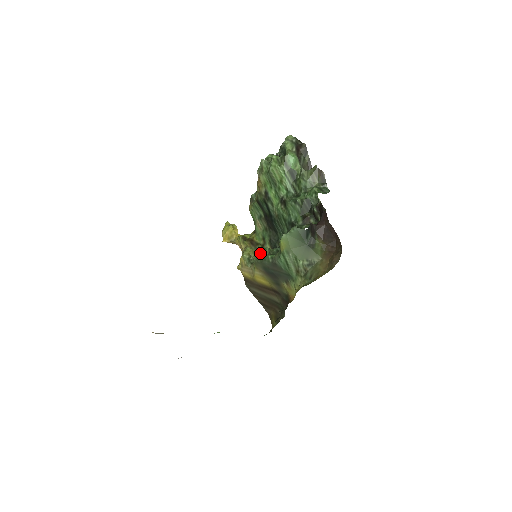
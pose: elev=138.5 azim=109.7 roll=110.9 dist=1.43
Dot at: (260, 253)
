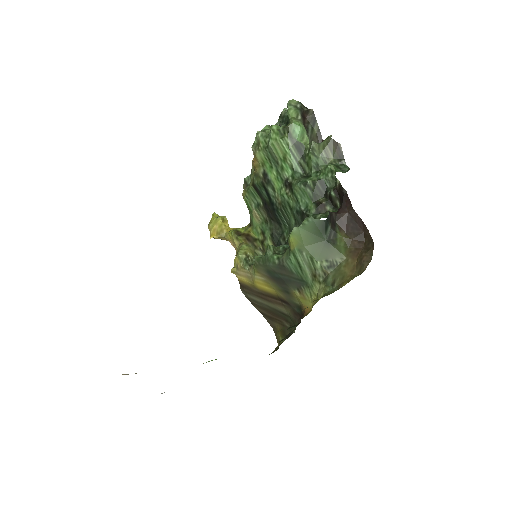
Dot at: (259, 251)
